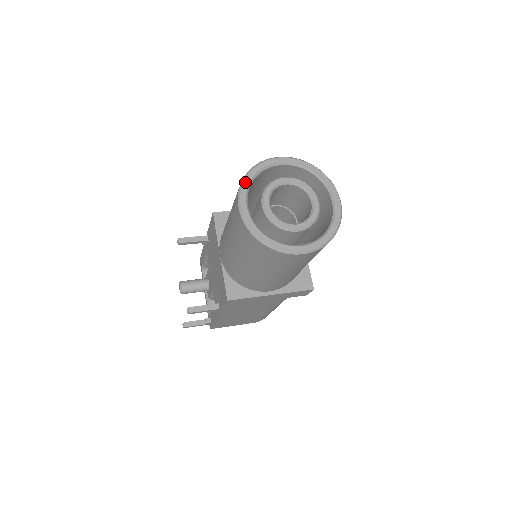
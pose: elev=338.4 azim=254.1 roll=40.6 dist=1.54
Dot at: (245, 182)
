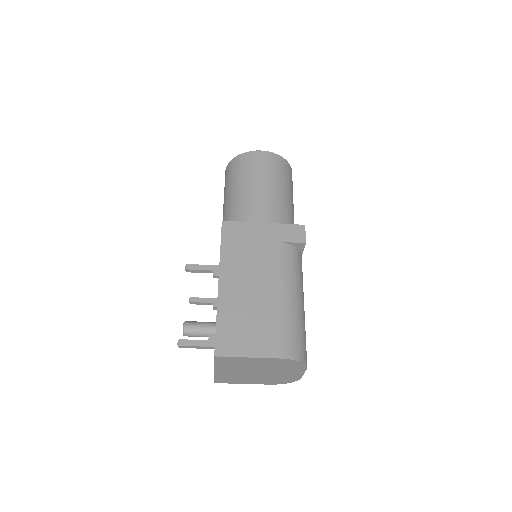
Dot at: occluded
